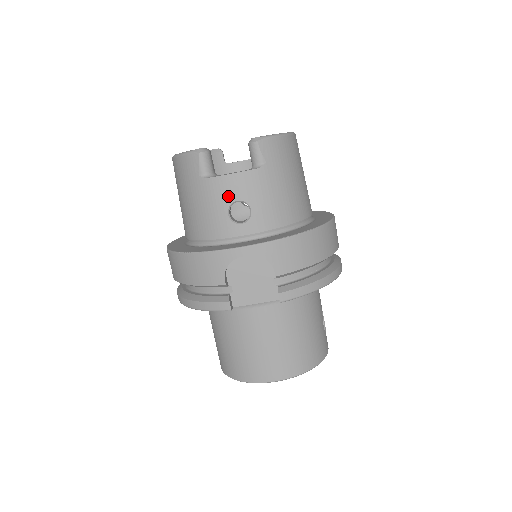
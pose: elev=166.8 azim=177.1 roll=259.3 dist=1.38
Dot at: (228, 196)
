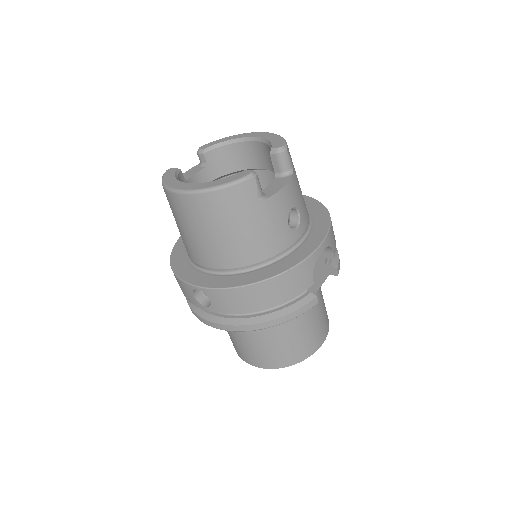
Dot at: (286, 208)
